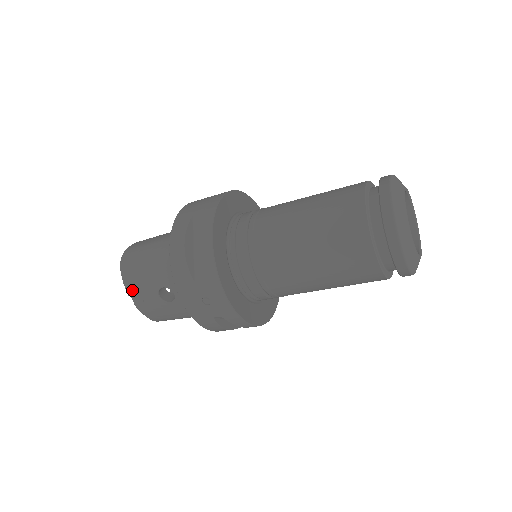
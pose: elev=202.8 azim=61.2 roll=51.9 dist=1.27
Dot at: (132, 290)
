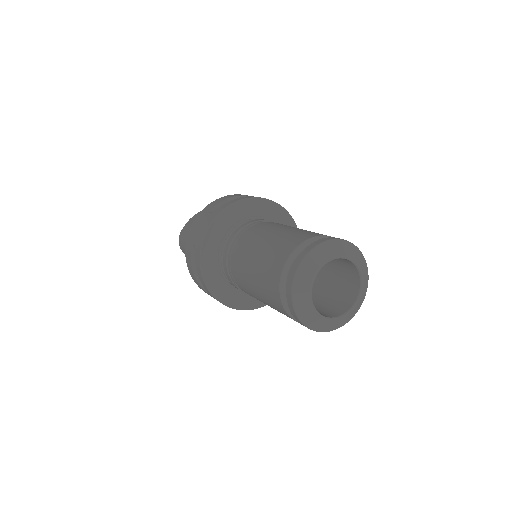
Dot at: occluded
